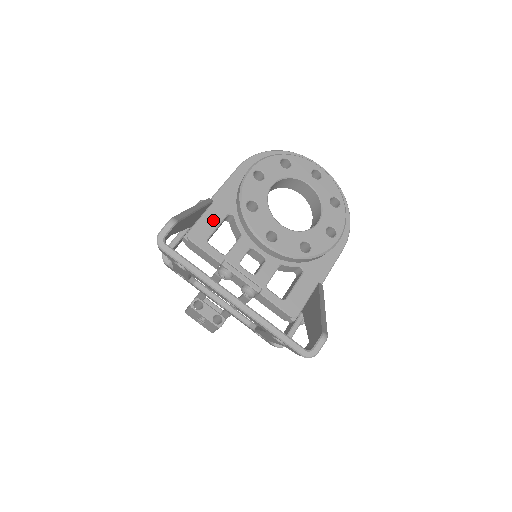
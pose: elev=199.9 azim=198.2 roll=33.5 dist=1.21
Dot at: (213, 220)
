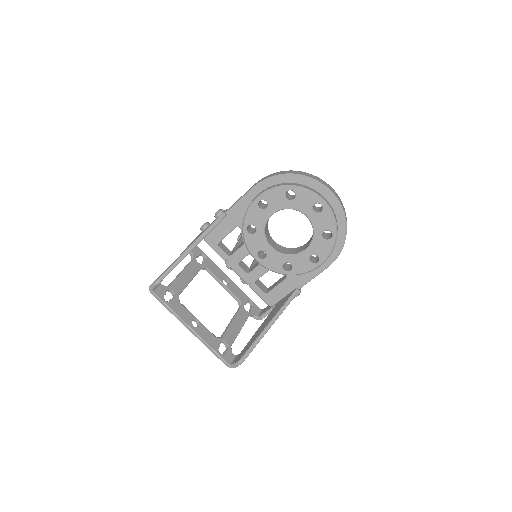
Dot at: (224, 230)
